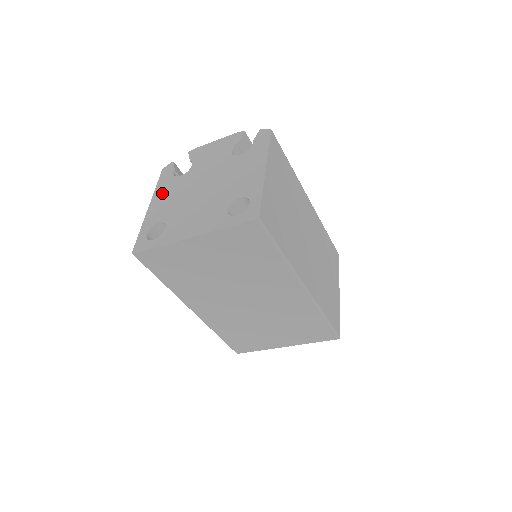
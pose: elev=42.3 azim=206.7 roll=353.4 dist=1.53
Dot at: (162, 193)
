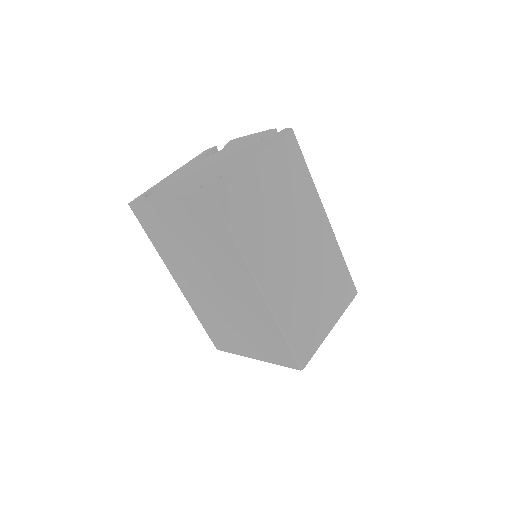
Dot at: (186, 166)
